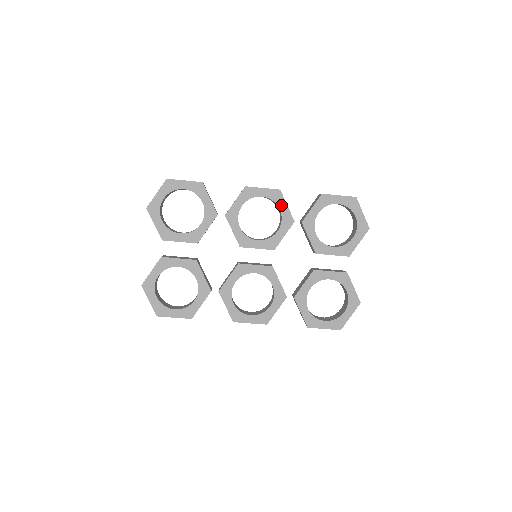
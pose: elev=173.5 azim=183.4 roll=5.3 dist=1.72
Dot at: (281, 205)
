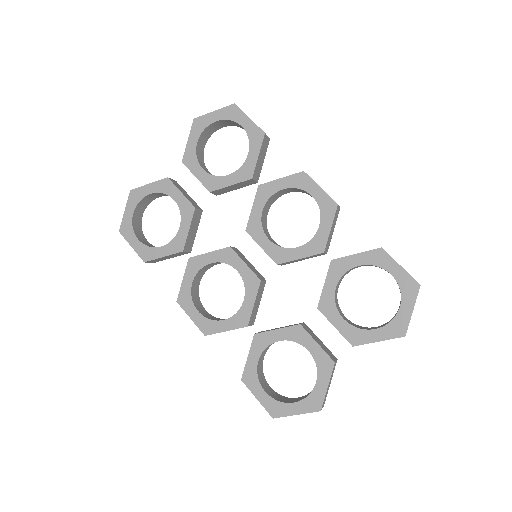
Dot at: (325, 222)
